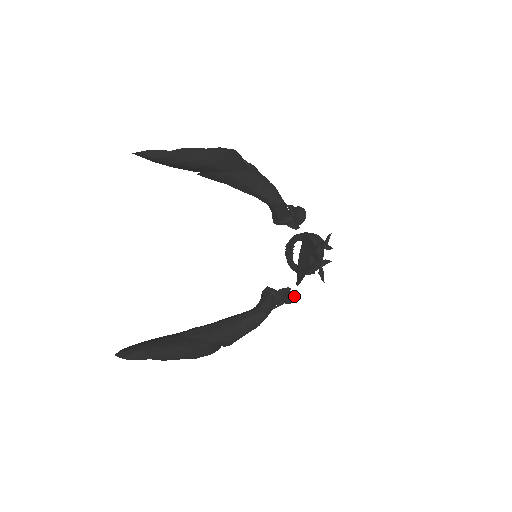
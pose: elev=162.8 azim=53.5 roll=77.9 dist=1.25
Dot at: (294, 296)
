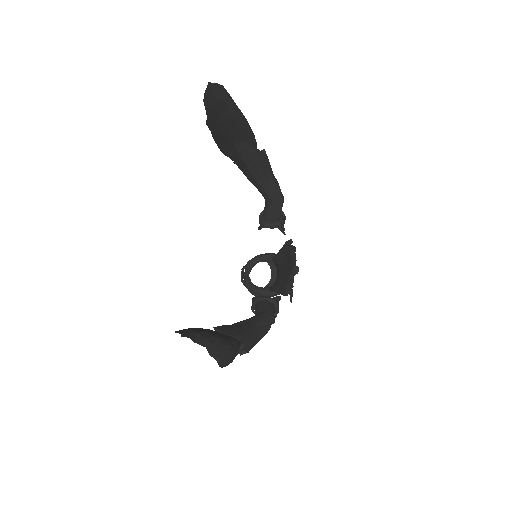
Dot at: occluded
